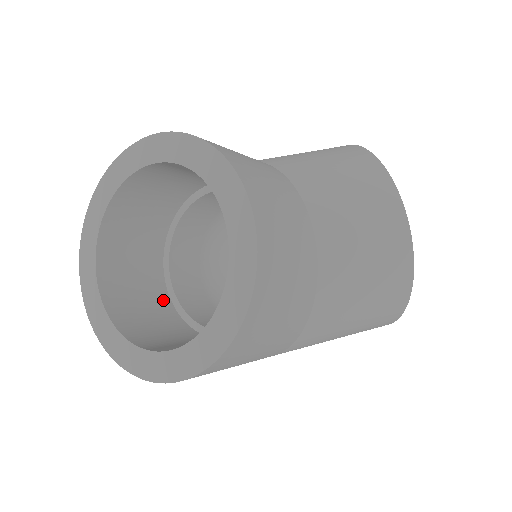
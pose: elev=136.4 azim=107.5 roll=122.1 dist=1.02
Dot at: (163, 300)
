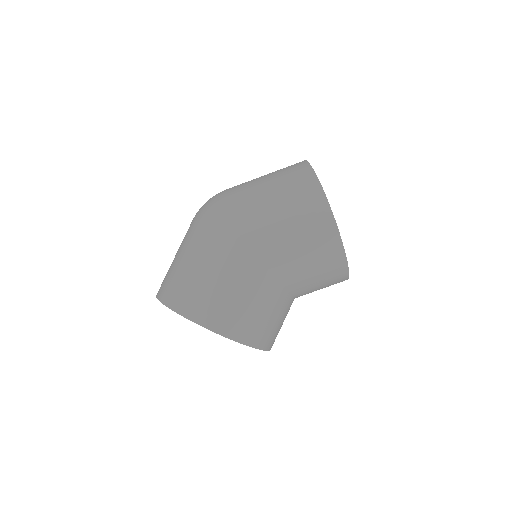
Dot at: occluded
